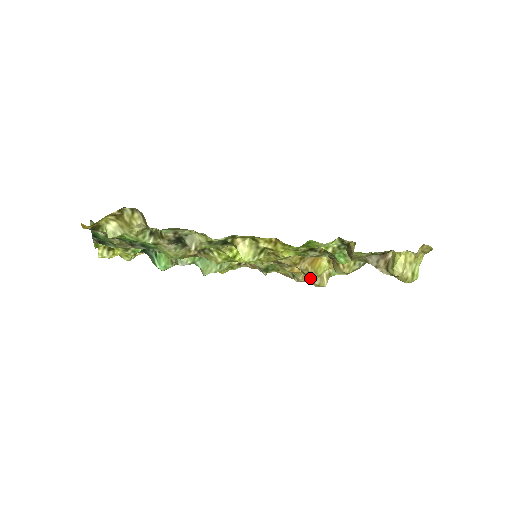
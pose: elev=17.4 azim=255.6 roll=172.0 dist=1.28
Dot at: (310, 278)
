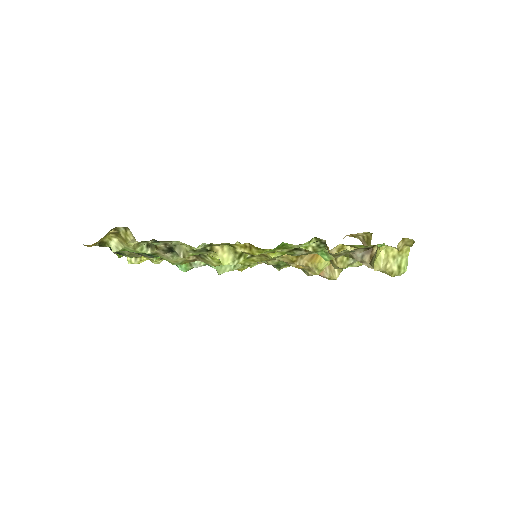
Dot at: (313, 273)
